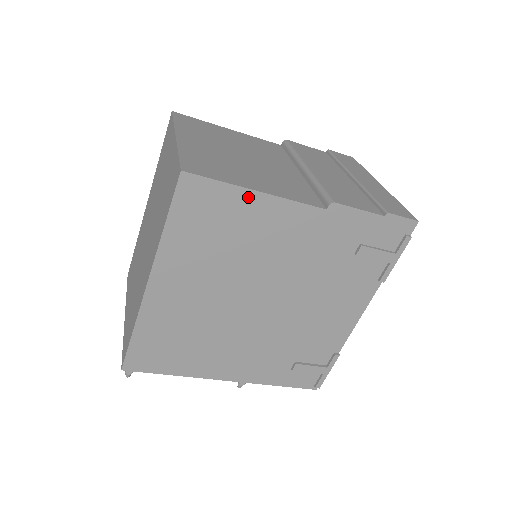
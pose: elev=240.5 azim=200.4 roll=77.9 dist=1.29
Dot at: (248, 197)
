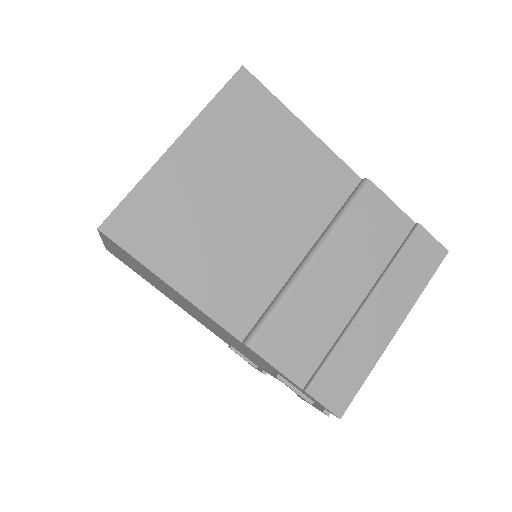
Dot at: (164, 282)
